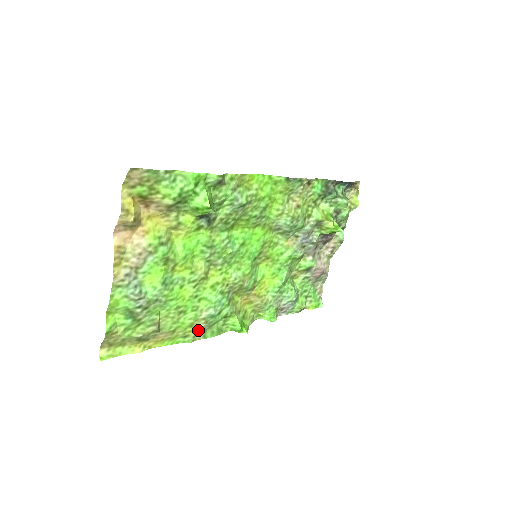
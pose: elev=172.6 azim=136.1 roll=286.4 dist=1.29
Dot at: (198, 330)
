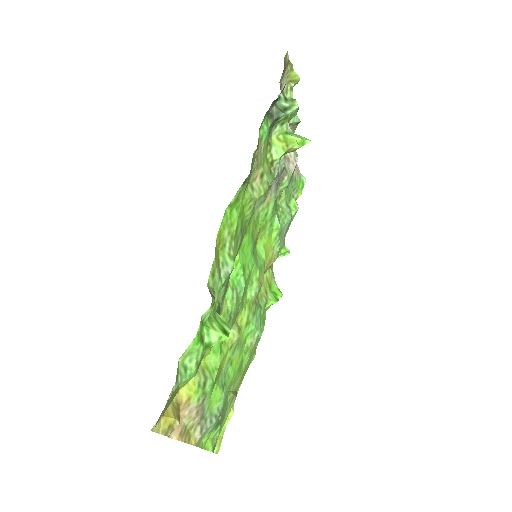
Dot at: (255, 349)
